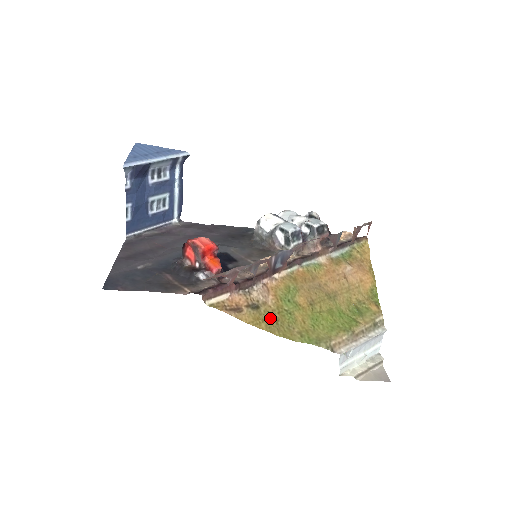
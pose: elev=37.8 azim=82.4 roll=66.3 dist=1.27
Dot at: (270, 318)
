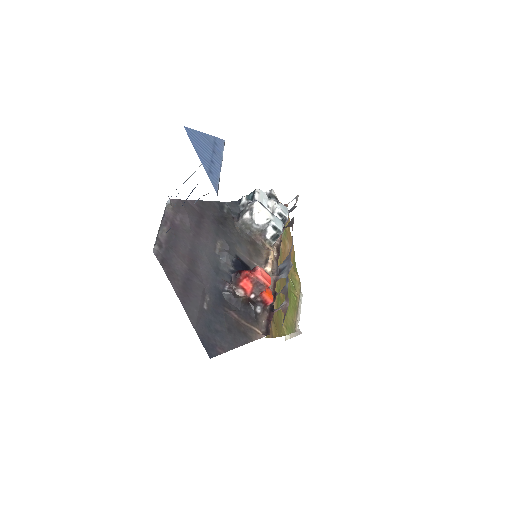
Dot at: (277, 322)
